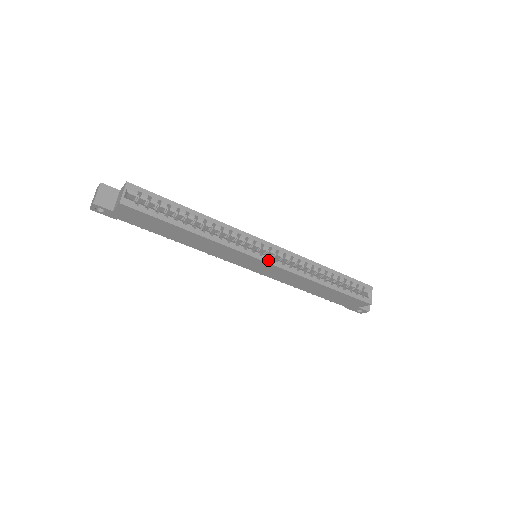
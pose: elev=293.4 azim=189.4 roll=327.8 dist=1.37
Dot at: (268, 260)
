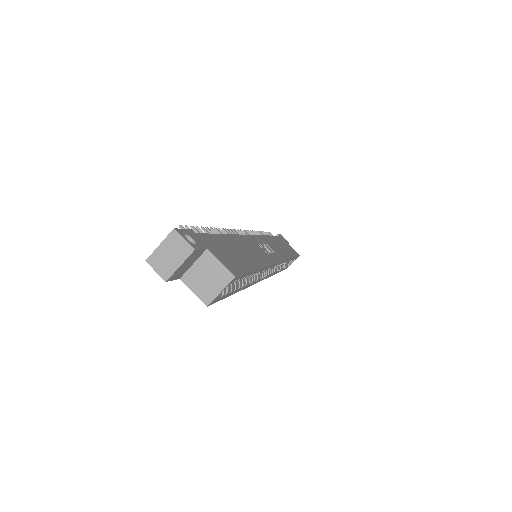
Dot at: (266, 277)
